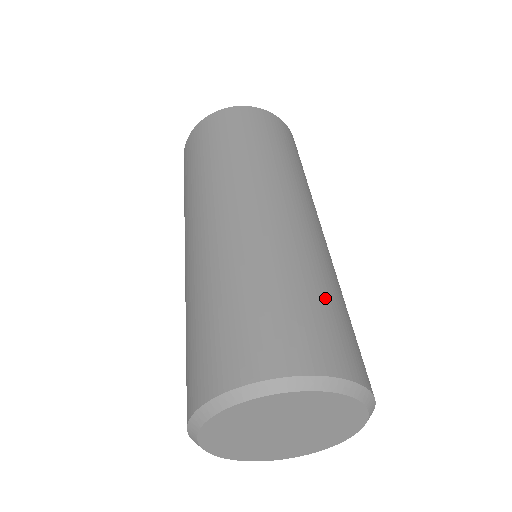
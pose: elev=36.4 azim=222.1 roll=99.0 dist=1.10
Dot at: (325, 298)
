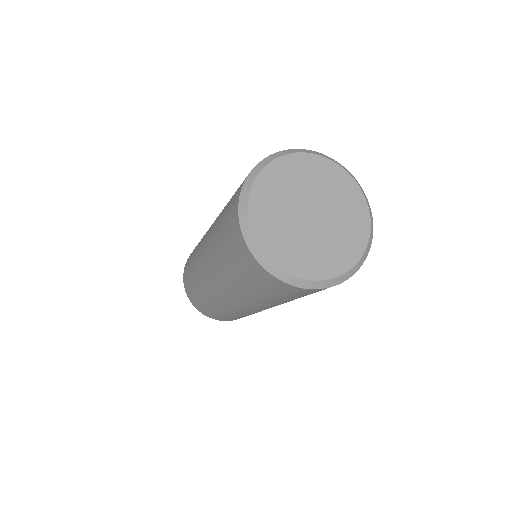
Dot at: occluded
